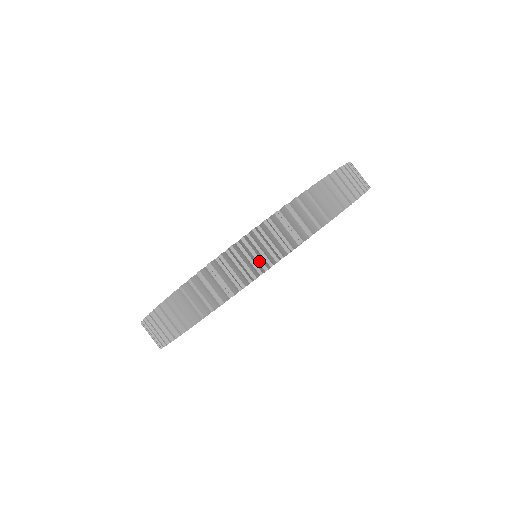
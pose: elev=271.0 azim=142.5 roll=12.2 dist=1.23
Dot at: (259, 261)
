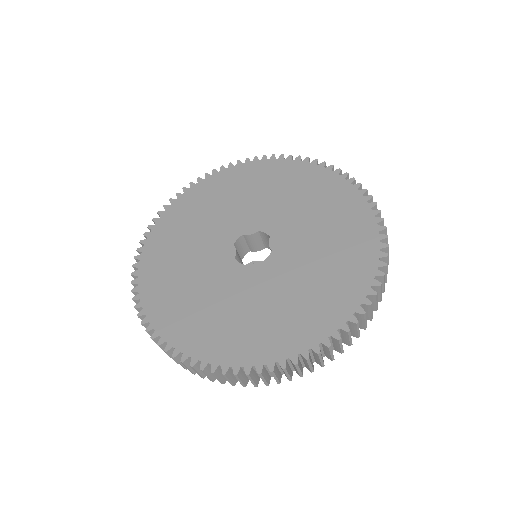
Dot at: (300, 373)
